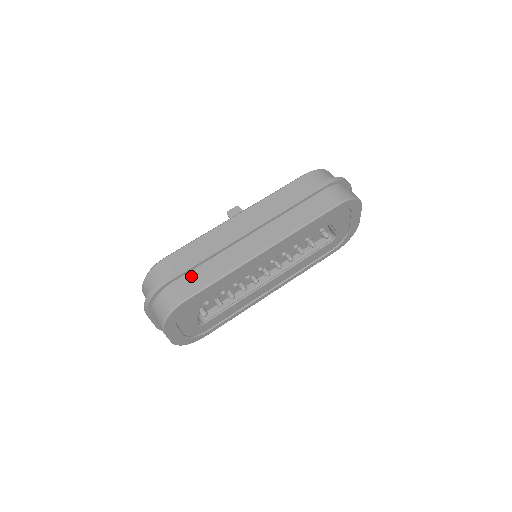
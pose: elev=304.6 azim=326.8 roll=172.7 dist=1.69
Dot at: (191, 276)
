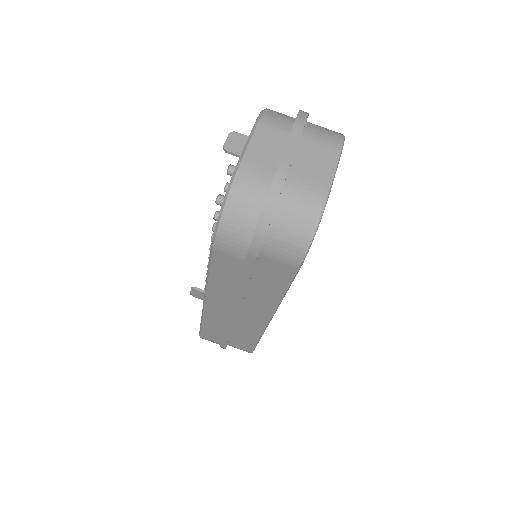
Dot at: (235, 341)
